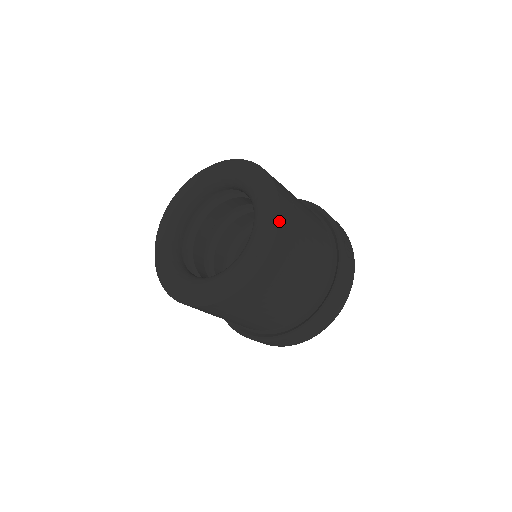
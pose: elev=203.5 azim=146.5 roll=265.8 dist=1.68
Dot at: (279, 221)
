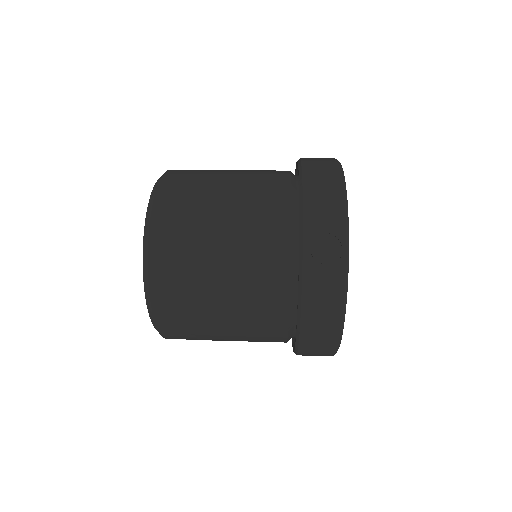
Dot at: (149, 272)
